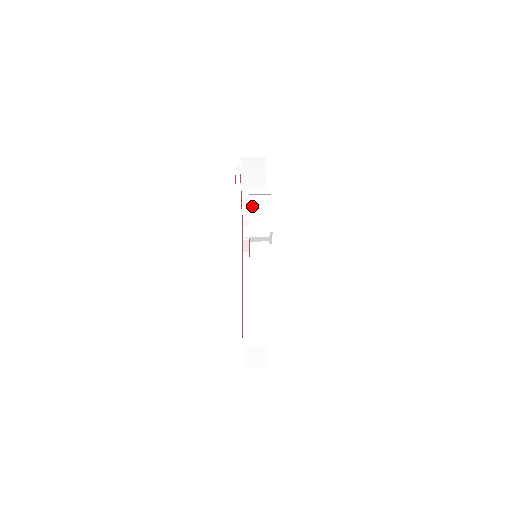
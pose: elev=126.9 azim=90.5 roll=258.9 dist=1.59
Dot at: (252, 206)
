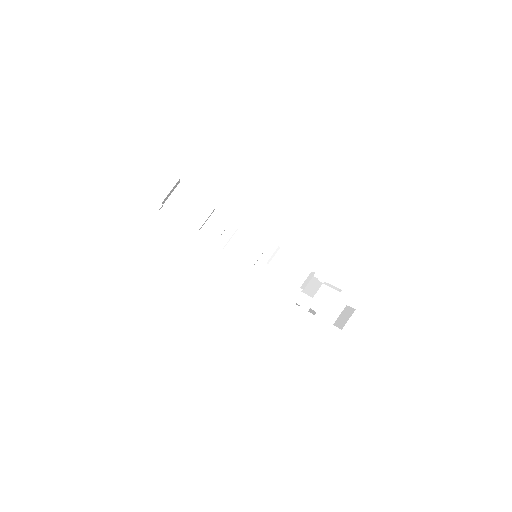
Dot at: (272, 264)
